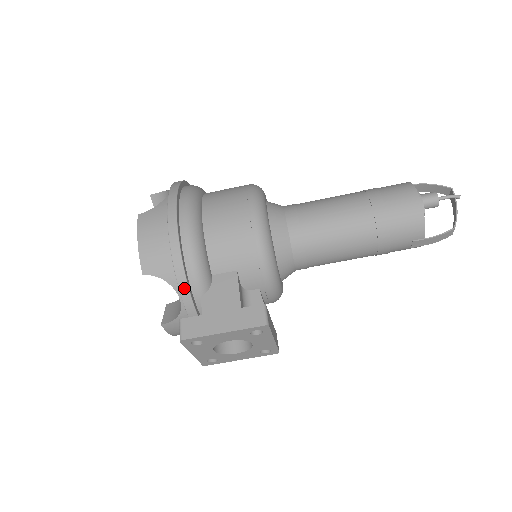
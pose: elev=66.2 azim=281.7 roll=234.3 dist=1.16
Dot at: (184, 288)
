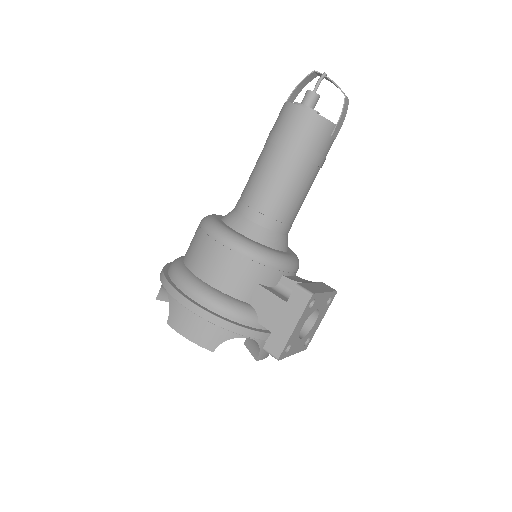
Dot at: (243, 331)
